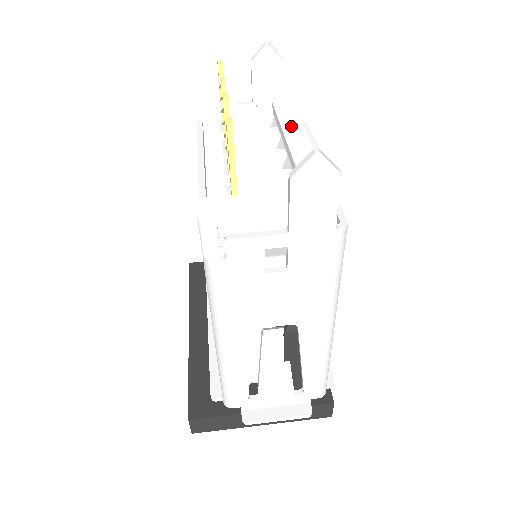
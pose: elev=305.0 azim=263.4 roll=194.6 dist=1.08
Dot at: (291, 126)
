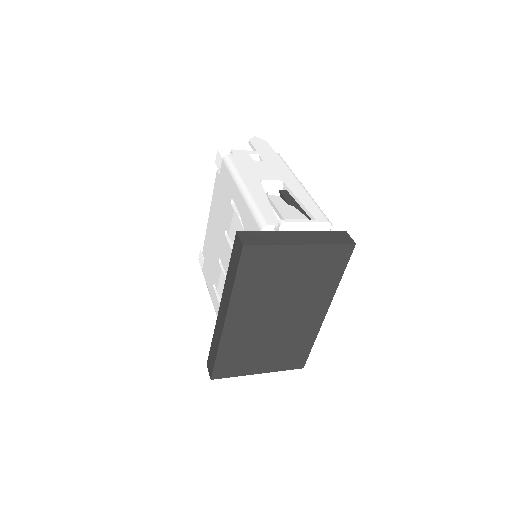
Dot at: occluded
